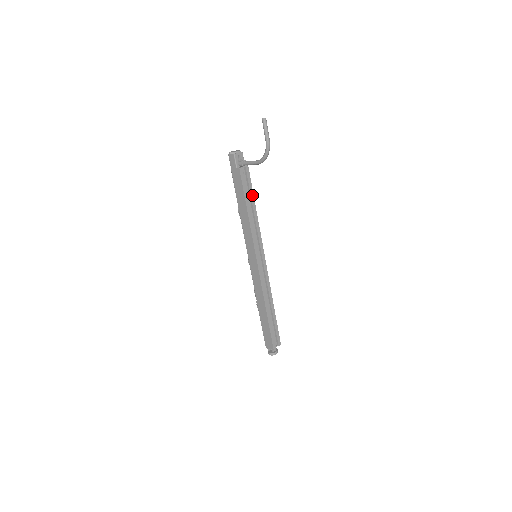
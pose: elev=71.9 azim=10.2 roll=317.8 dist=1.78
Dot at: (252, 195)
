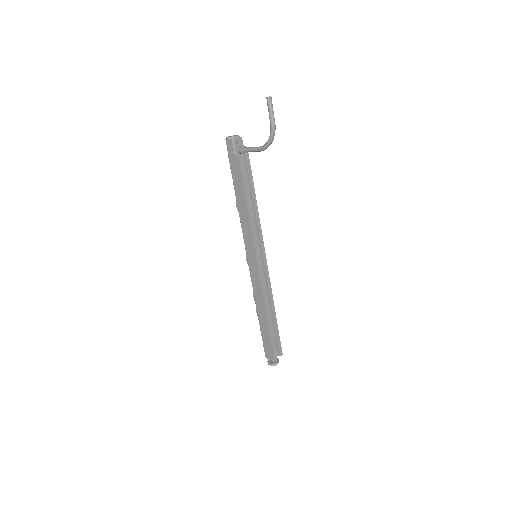
Dot at: (252, 187)
